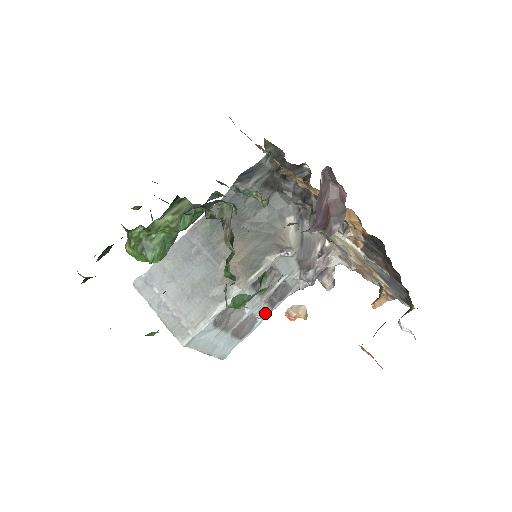
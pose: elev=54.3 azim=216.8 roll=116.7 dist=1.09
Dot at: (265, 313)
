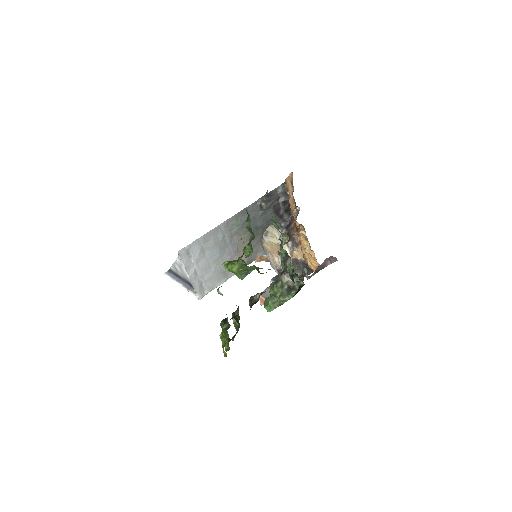
Dot at: occluded
